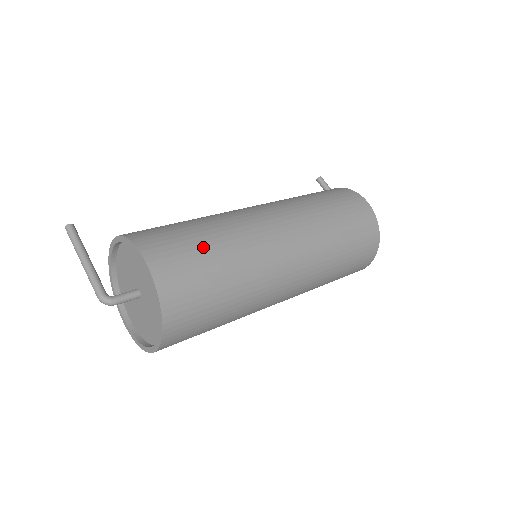
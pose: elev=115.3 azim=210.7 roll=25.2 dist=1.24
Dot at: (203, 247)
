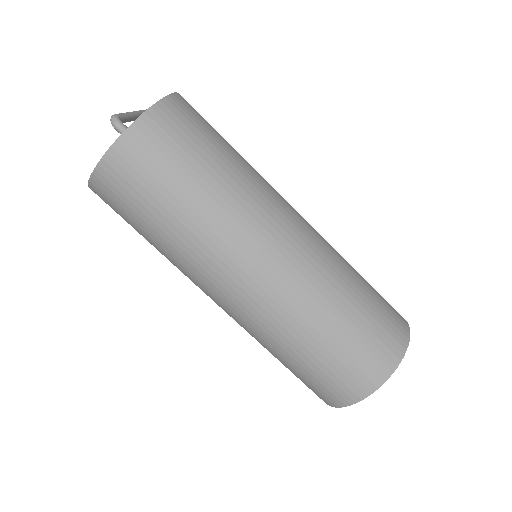
Dot at: (224, 142)
